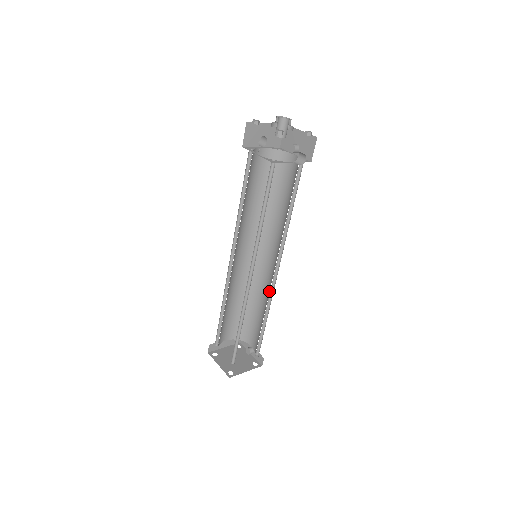
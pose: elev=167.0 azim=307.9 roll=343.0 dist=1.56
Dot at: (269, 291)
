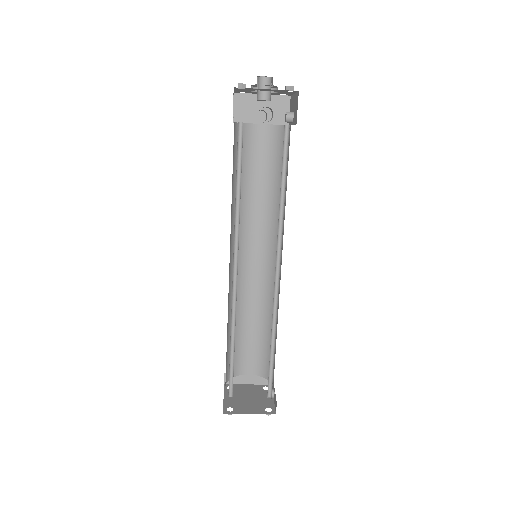
Dot at: (274, 305)
